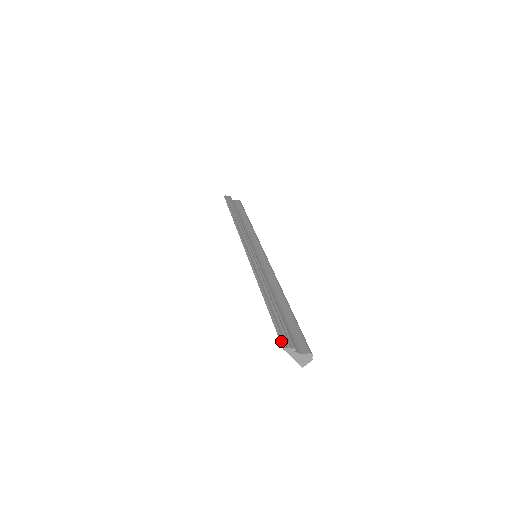
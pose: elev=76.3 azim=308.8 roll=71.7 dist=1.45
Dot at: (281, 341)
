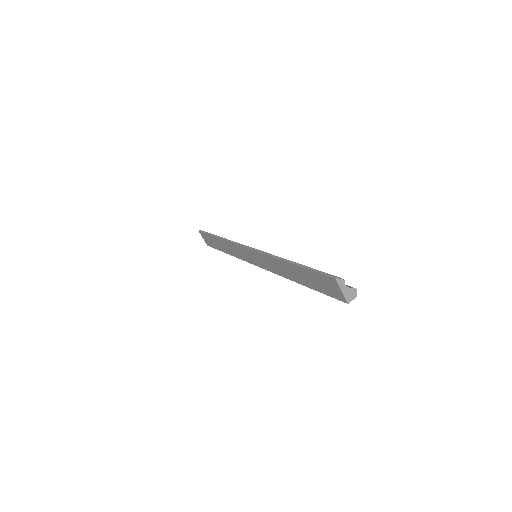
Dot at: (330, 276)
